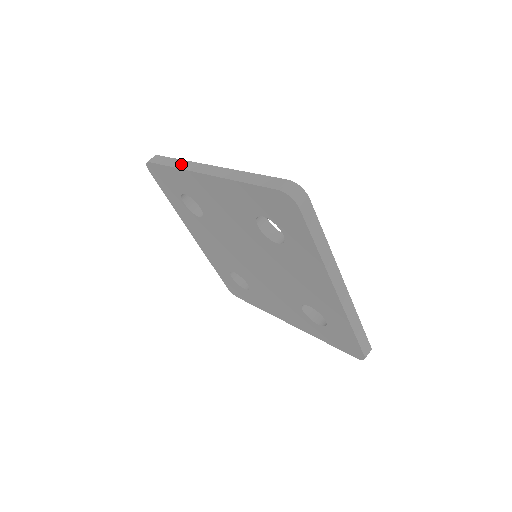
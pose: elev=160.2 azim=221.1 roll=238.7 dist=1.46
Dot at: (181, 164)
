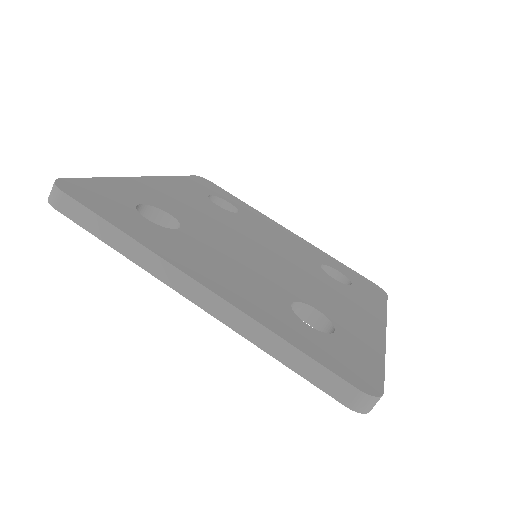
Dot at: occluded
